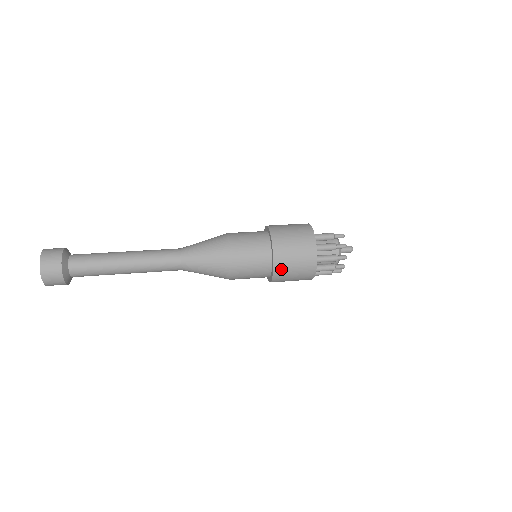
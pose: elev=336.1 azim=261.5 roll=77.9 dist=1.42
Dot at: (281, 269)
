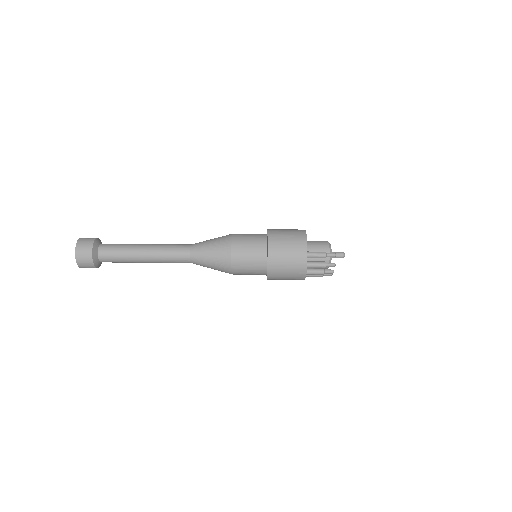
Dot at: (274, 278)
